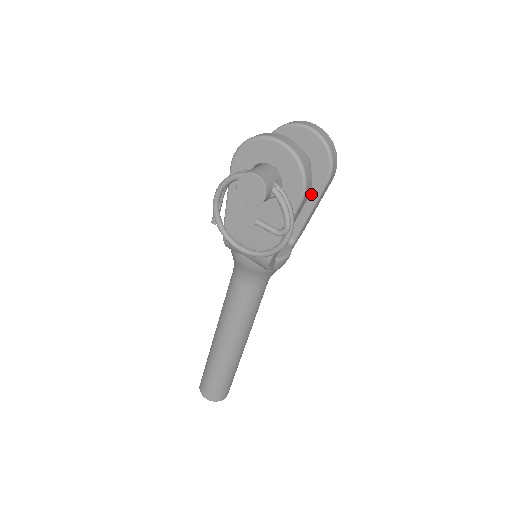
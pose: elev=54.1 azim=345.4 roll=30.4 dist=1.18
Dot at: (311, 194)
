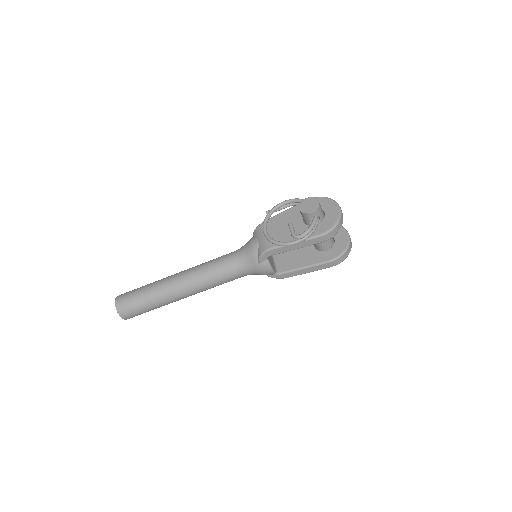
Dot at: (315, 260)
